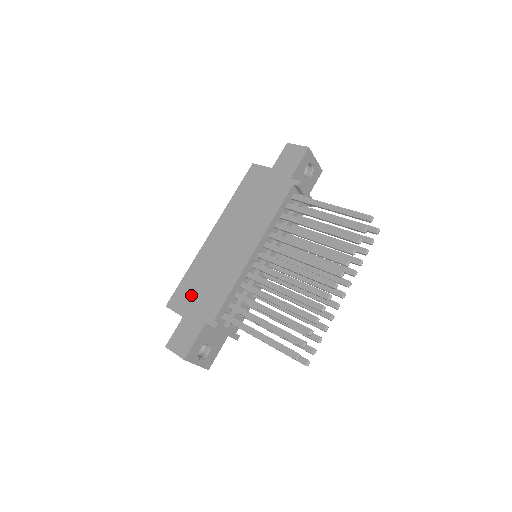
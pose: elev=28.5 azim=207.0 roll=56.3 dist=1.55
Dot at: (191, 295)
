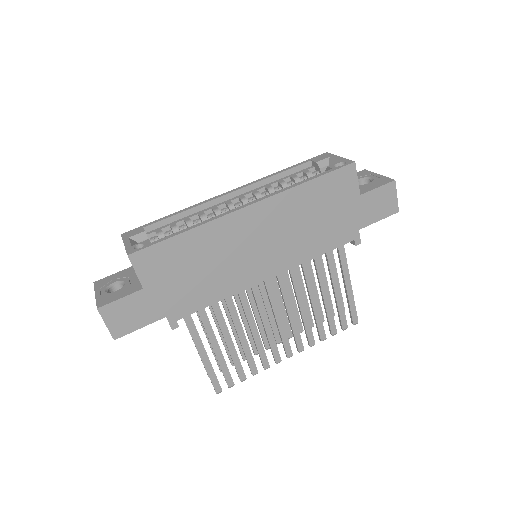
Dot at: (171, 270)
